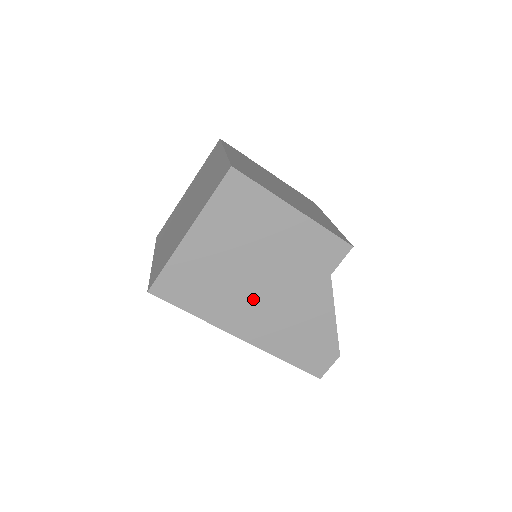
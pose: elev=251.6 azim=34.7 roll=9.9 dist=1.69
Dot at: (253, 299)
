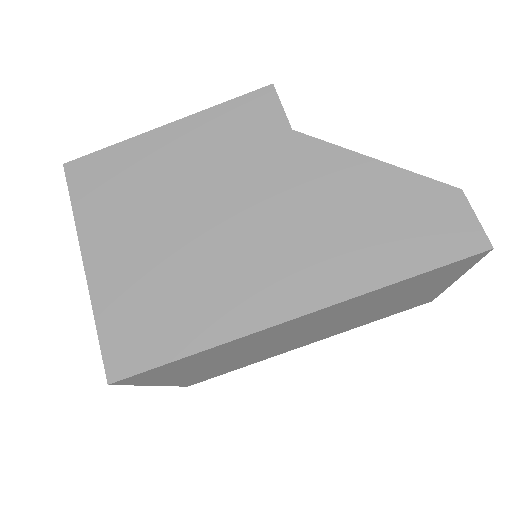
Dot at: (242, 252)
